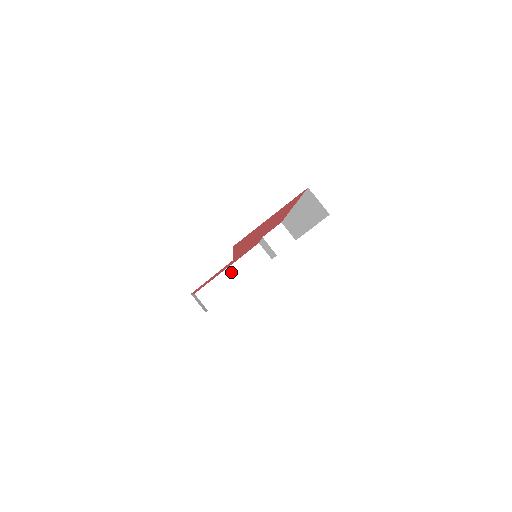
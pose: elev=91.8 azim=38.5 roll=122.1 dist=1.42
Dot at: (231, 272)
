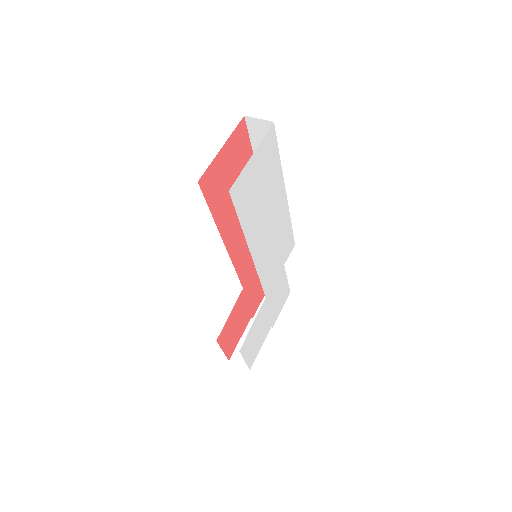
Dot at: occluded
